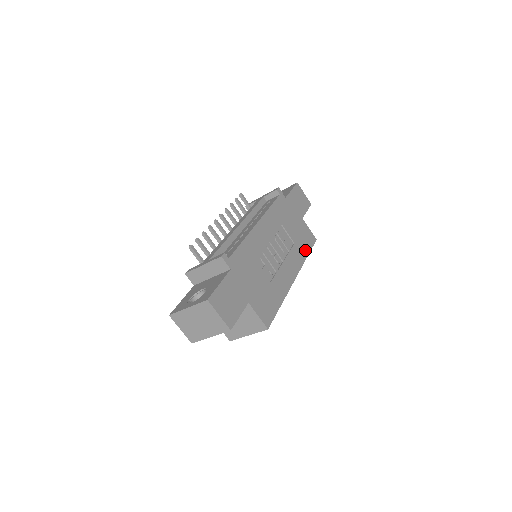
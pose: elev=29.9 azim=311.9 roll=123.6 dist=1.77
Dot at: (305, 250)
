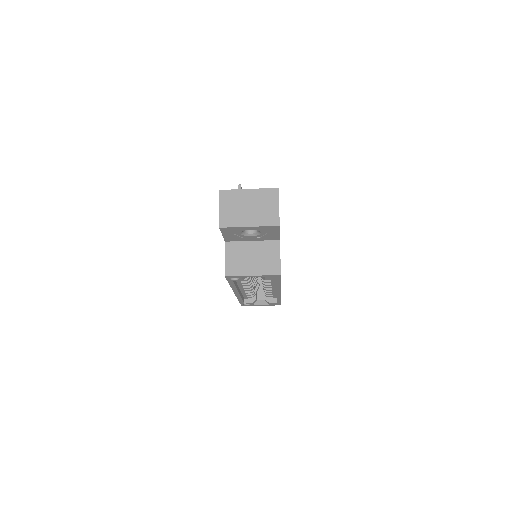
Dot at: occluded
